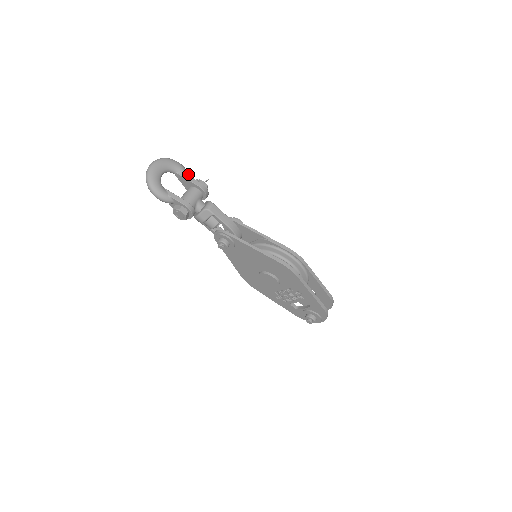
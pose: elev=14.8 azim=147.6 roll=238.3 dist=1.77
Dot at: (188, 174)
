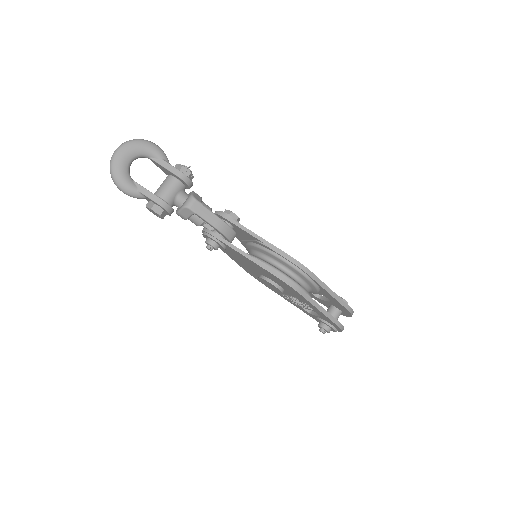
Dot at: (166, 158)
